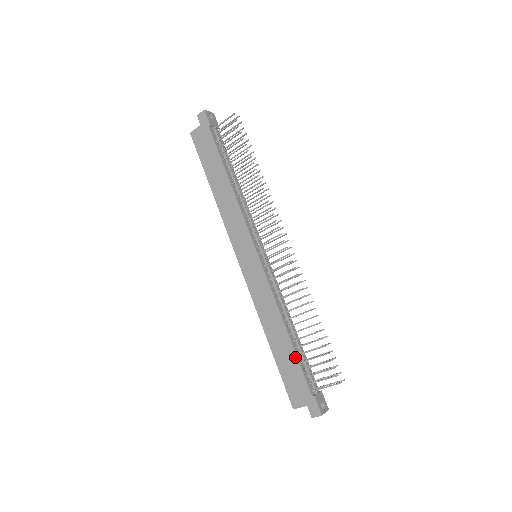
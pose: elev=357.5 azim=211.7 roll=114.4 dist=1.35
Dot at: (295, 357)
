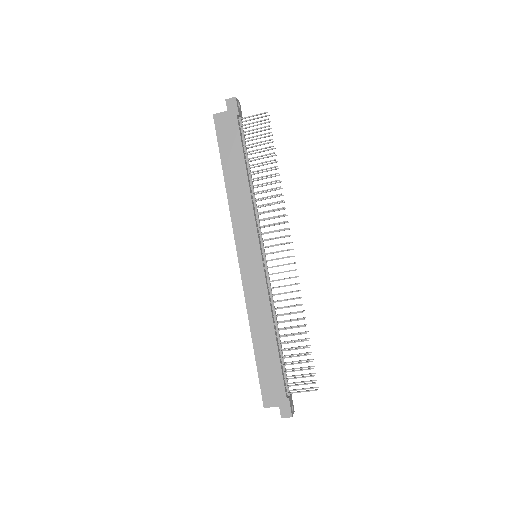
Dot at: (278, 360)
